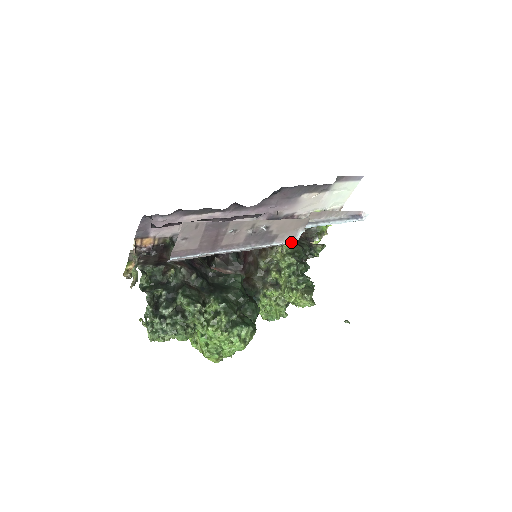
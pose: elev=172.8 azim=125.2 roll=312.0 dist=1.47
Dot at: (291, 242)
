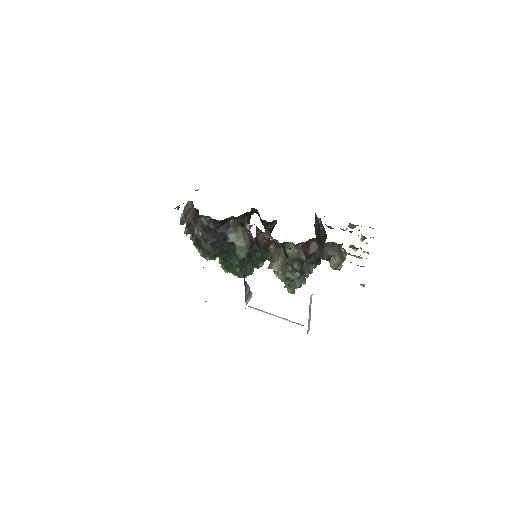
Dot at: occluded
